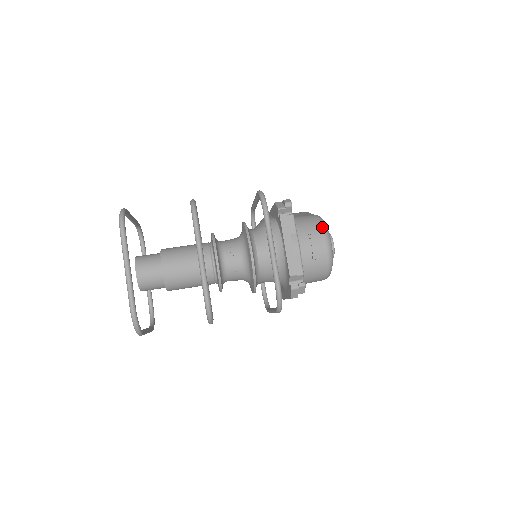
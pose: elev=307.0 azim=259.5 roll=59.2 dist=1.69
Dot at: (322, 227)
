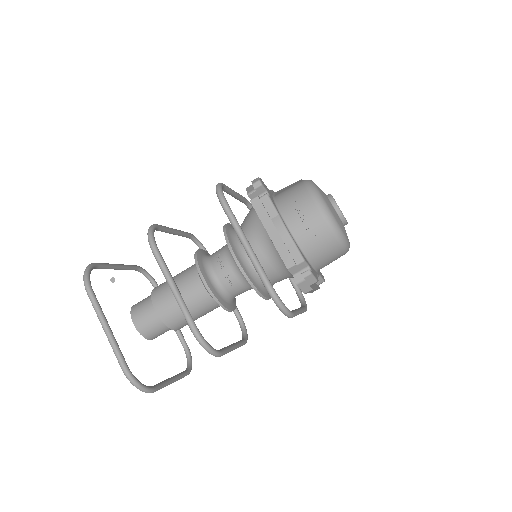
Dot at: (309, 193)
